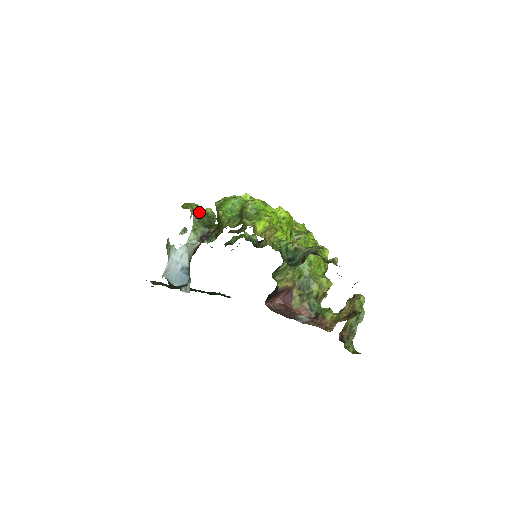
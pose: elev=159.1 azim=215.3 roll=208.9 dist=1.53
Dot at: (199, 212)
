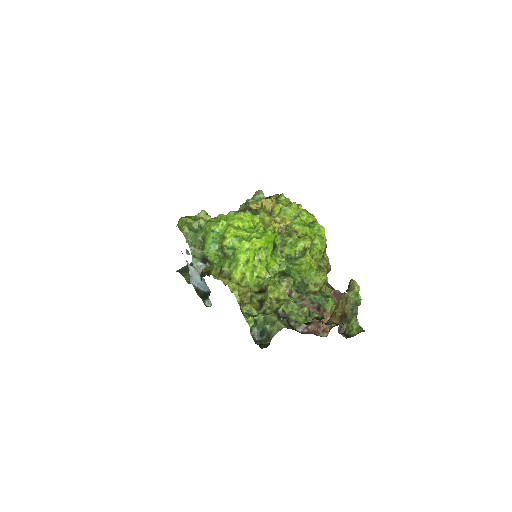
Dot at: (194, 227)
